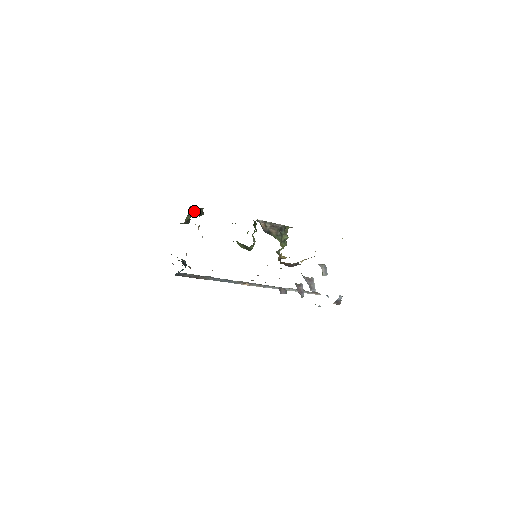
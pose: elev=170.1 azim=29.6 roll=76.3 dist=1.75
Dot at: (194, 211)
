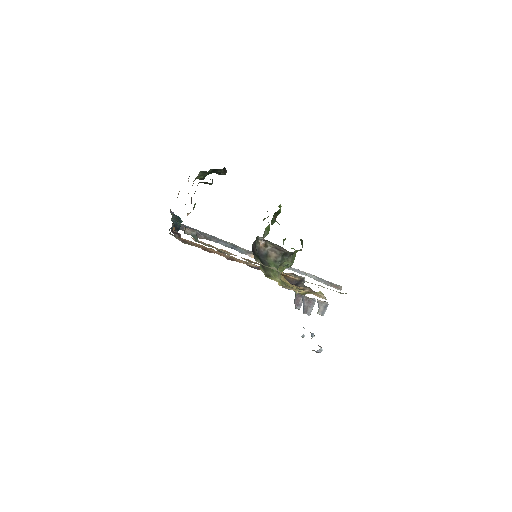
Dot at: occluded
